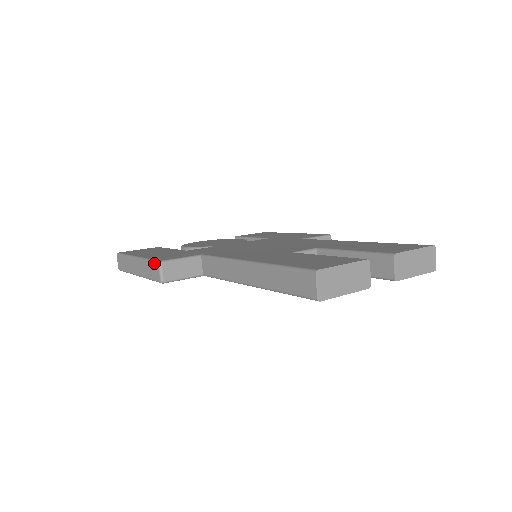
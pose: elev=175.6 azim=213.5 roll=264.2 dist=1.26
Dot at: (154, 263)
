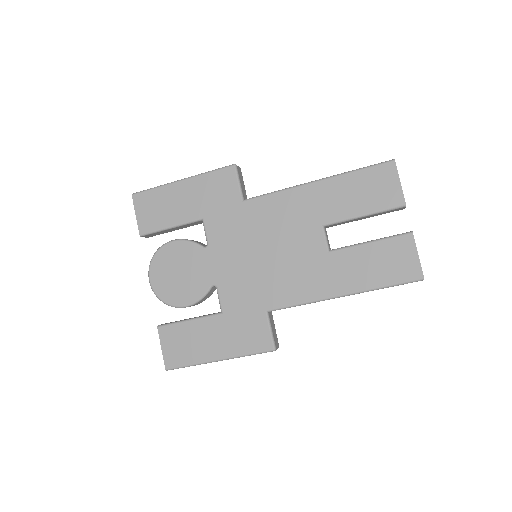
Dot at: occluded
